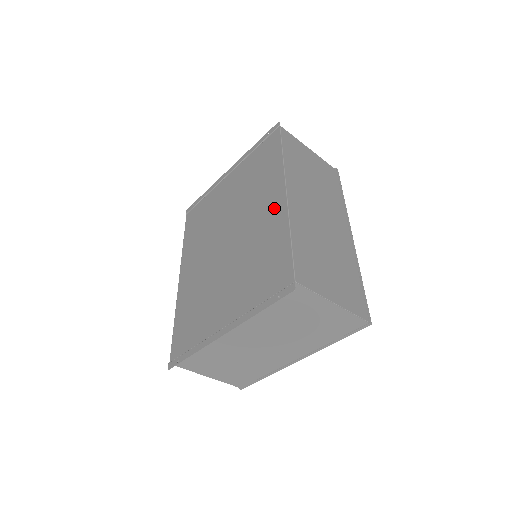
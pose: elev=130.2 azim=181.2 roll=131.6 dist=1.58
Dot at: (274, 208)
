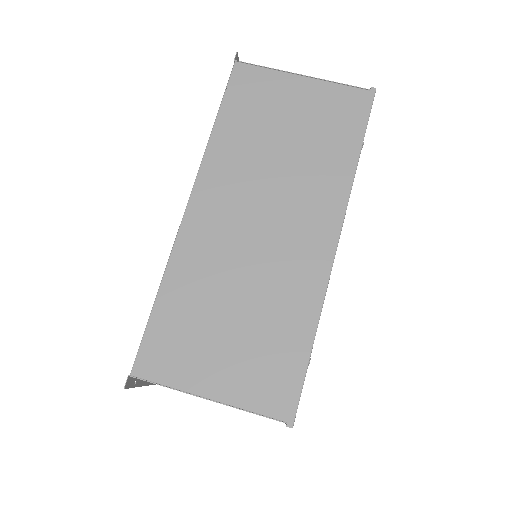
Dot at: occluded
